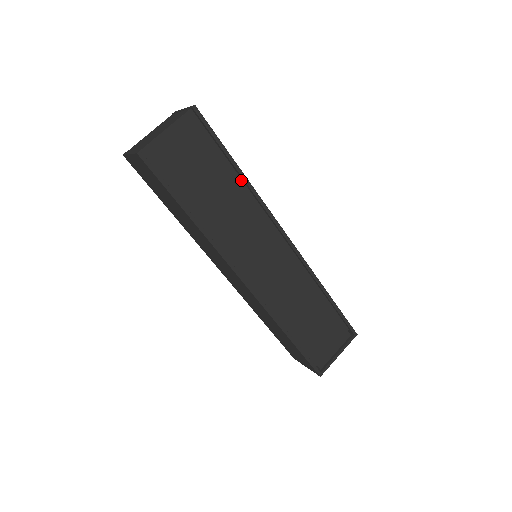
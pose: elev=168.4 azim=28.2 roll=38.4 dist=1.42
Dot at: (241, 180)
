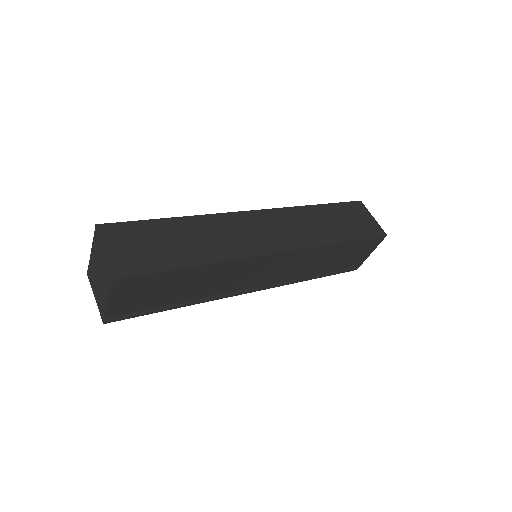
Dot at: (203, 264)
